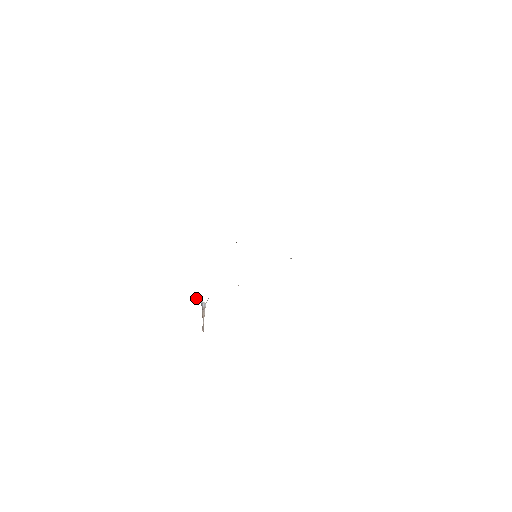
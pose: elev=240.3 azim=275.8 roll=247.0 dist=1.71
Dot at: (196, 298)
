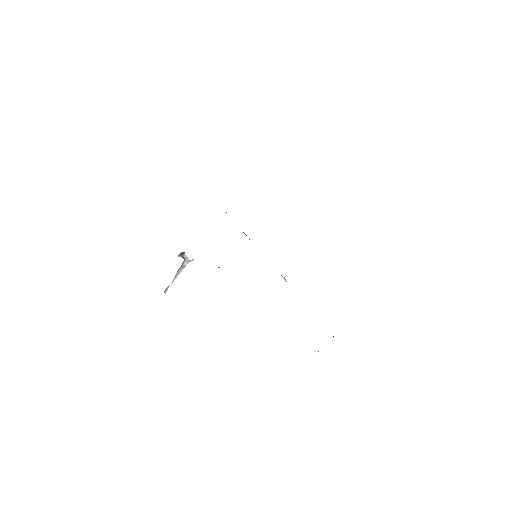
Dot at: occluded
